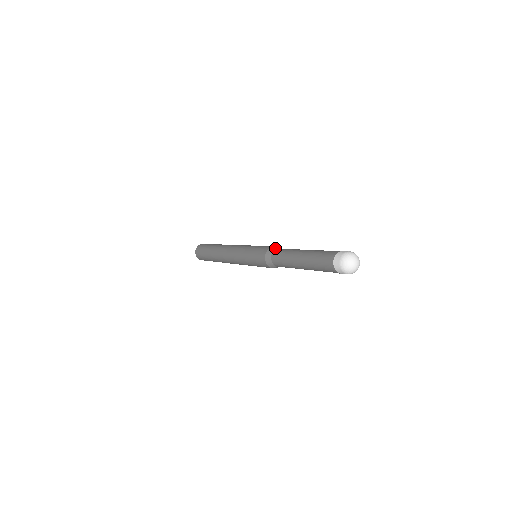
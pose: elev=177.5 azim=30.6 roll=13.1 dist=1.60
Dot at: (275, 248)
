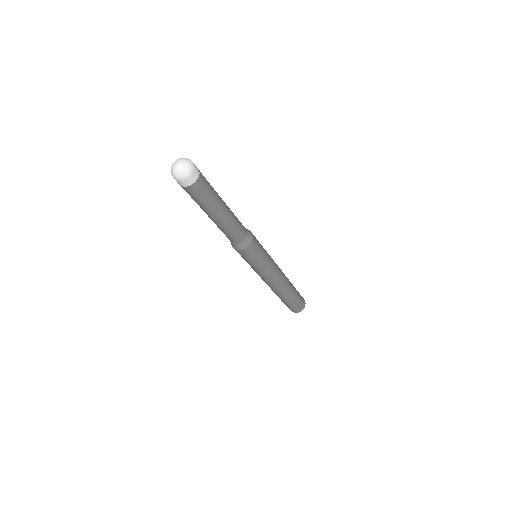
Dot at: occluded
